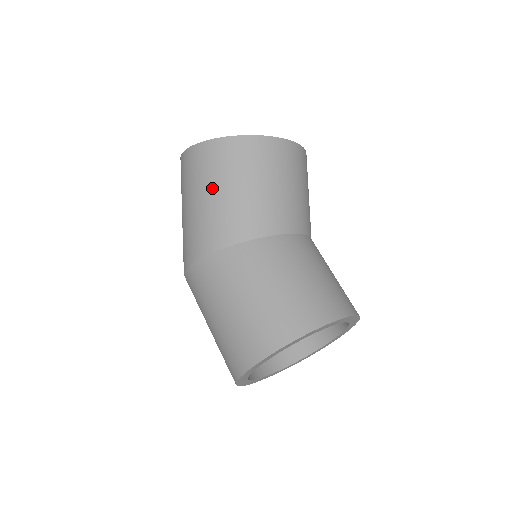
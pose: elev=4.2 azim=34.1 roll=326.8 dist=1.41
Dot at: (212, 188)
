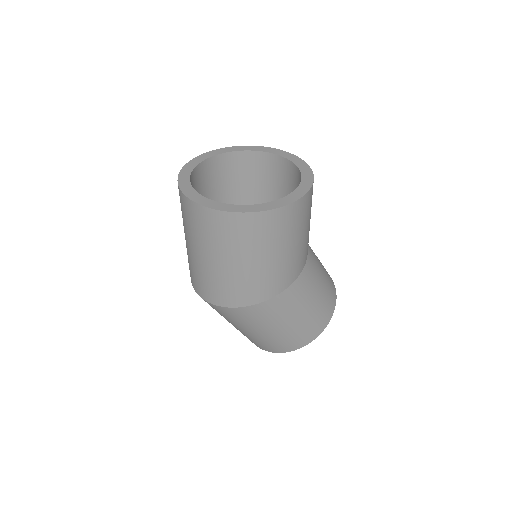
Dot at: (282, 248)
